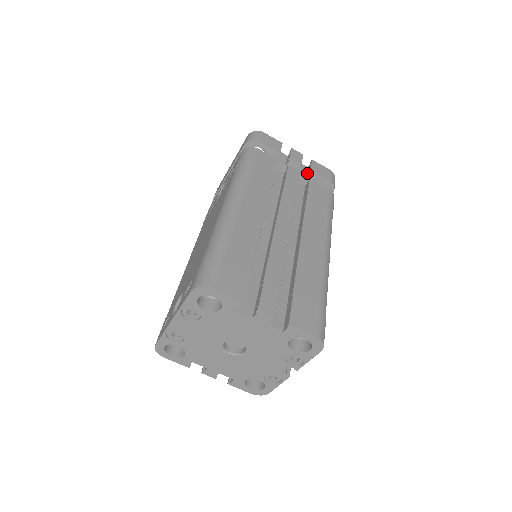
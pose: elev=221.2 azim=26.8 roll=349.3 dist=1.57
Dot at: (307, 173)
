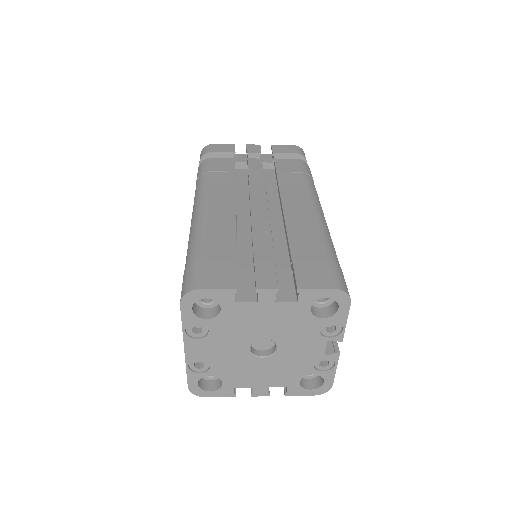
Dot at: (272, 159)
